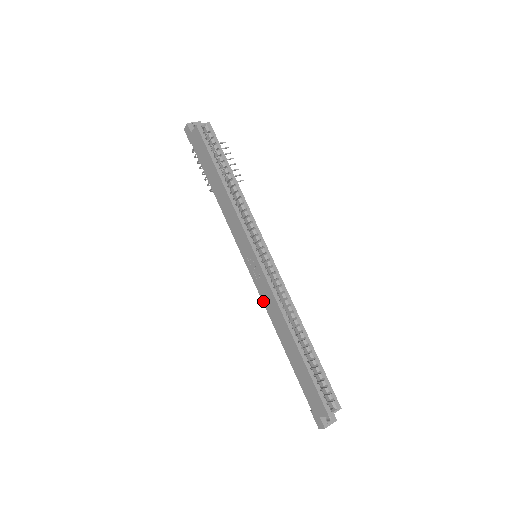
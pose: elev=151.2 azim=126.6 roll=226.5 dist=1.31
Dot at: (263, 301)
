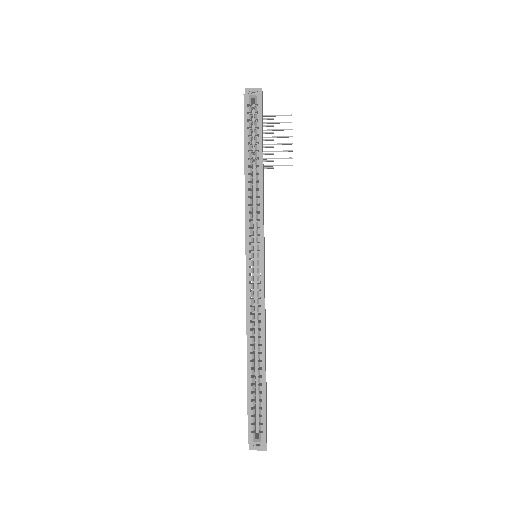
Dot at: occluded
